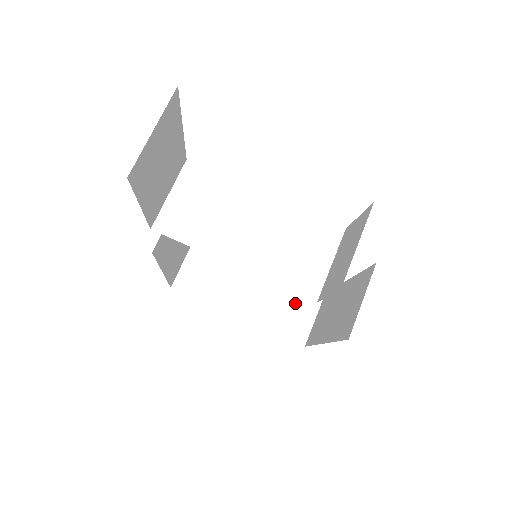
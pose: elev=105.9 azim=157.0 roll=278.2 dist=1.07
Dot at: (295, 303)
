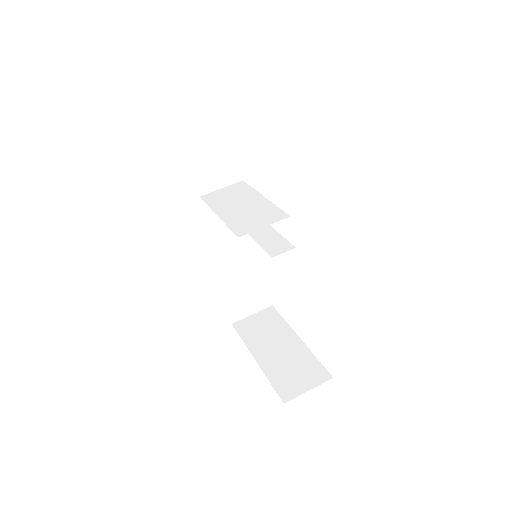
Dot at: (303, 372)
